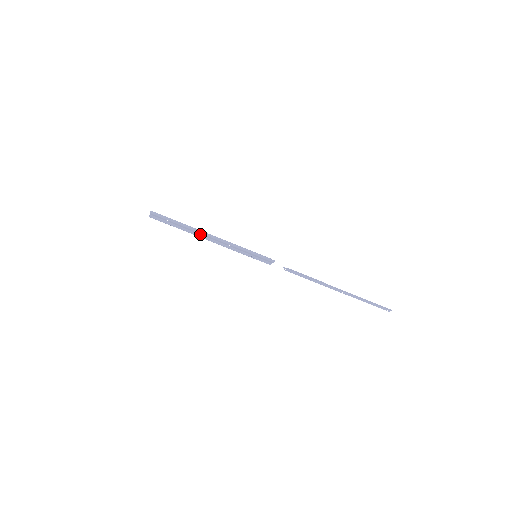
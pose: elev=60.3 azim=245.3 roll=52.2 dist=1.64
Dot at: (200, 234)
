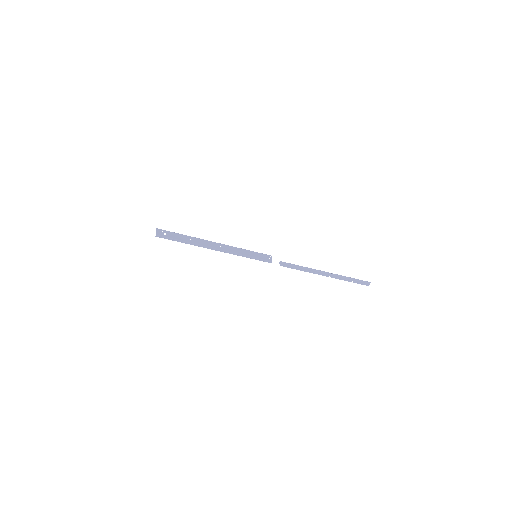
Dot at: (205, 240)
